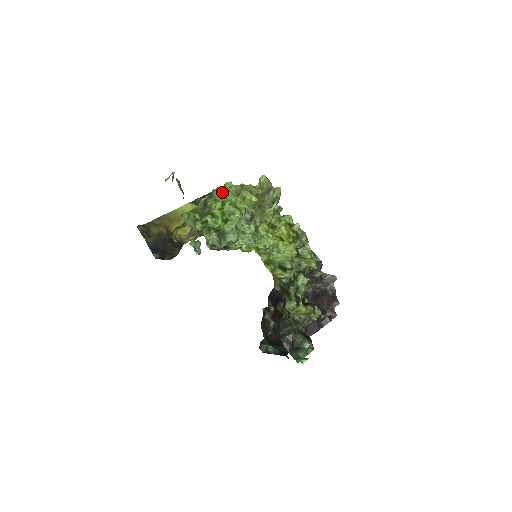
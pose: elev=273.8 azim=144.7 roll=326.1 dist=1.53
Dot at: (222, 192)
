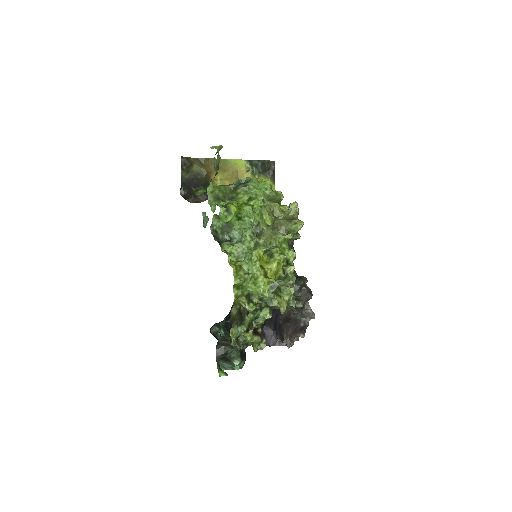
Dot at: (257, 188)
